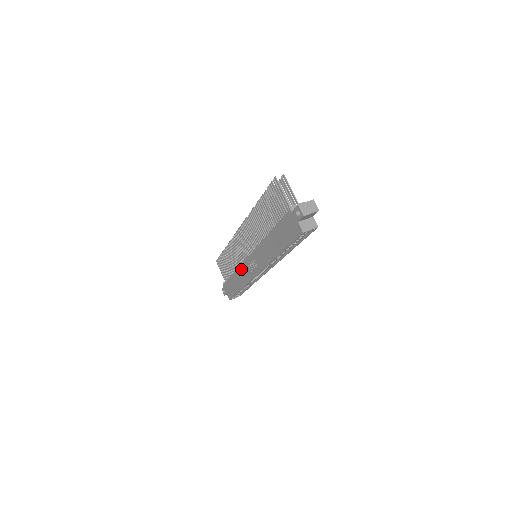
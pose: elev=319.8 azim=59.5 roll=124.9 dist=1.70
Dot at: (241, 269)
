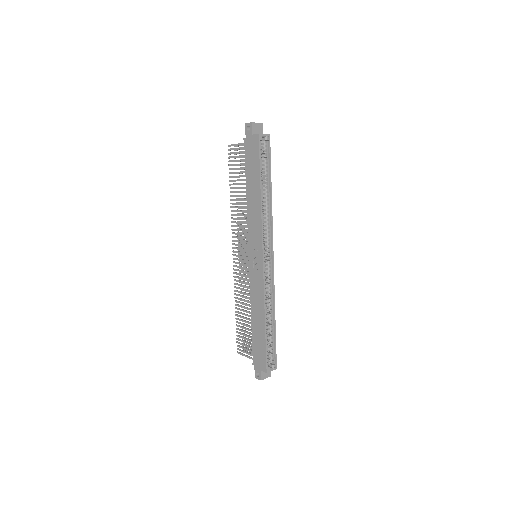
Dot at: (252, 291)
